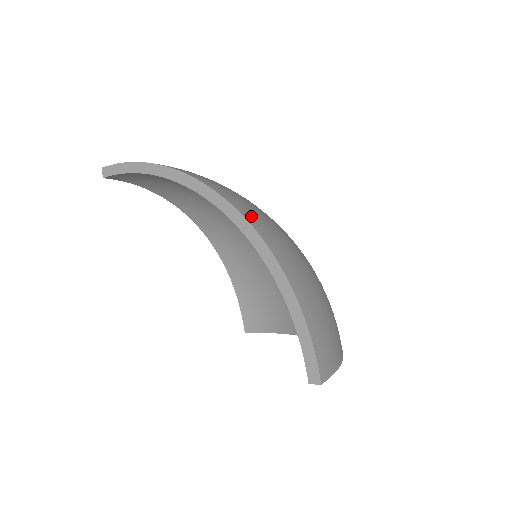
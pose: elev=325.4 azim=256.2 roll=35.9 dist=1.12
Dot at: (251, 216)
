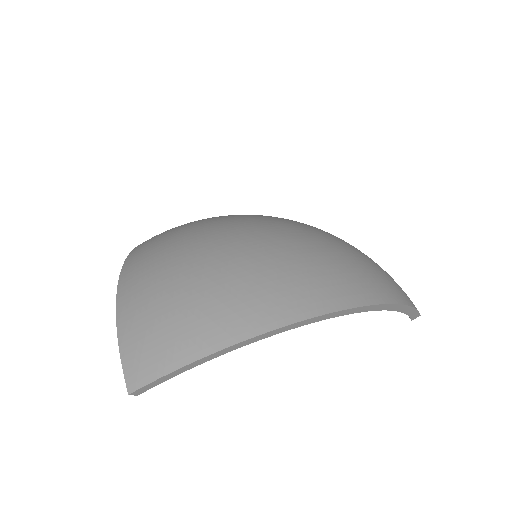
Dot at: (350, 295)
